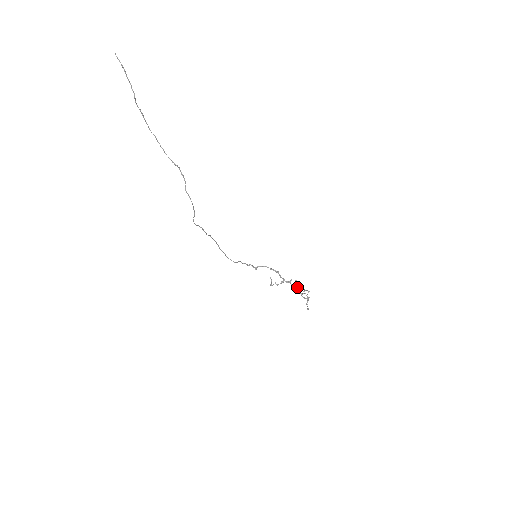
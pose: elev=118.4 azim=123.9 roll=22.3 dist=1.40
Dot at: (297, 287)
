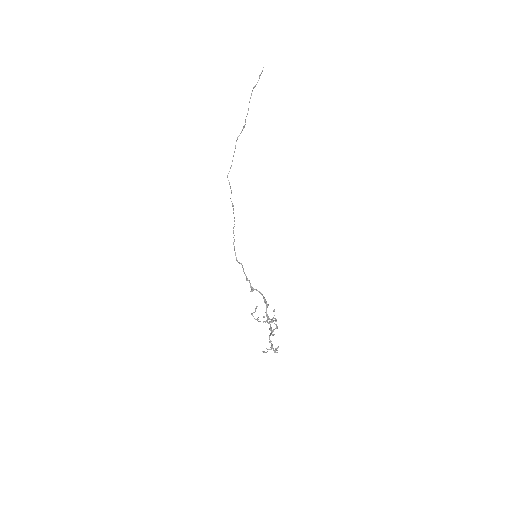
Dot at: (273, 330)
